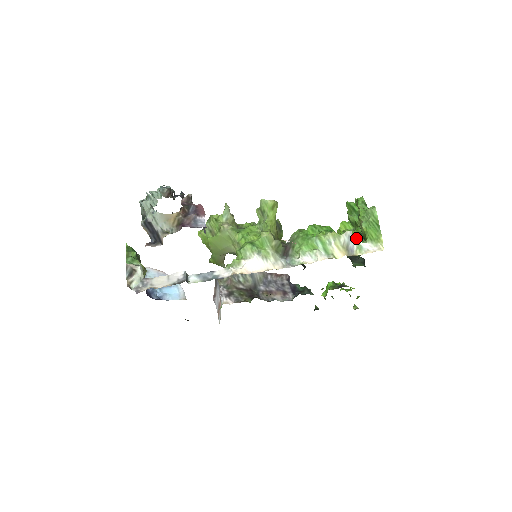
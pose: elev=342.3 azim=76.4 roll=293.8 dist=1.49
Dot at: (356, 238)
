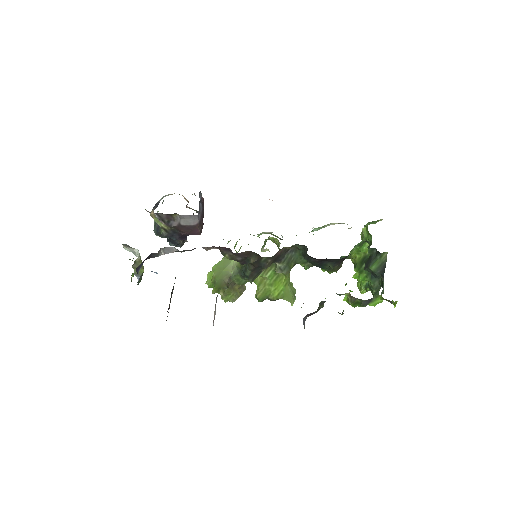
Dot at: occluded
